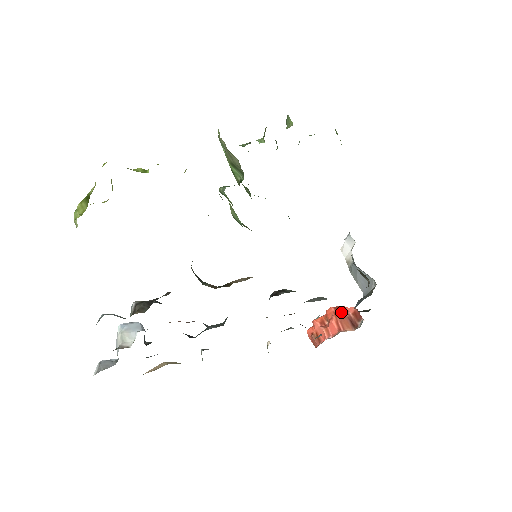
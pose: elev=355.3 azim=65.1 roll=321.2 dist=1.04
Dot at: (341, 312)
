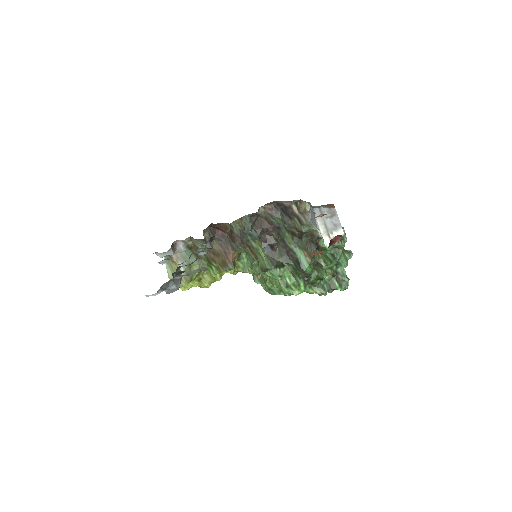
Dot at: occluded
